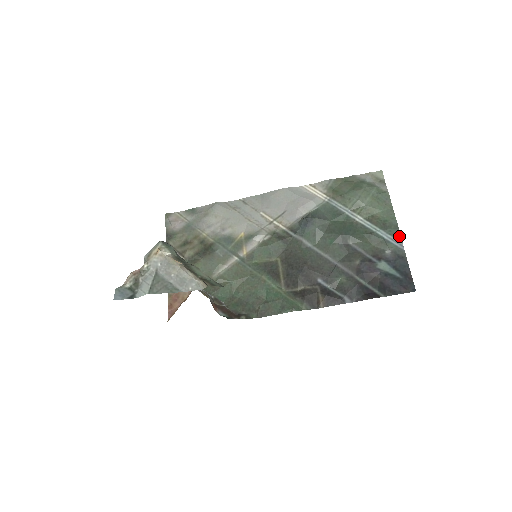
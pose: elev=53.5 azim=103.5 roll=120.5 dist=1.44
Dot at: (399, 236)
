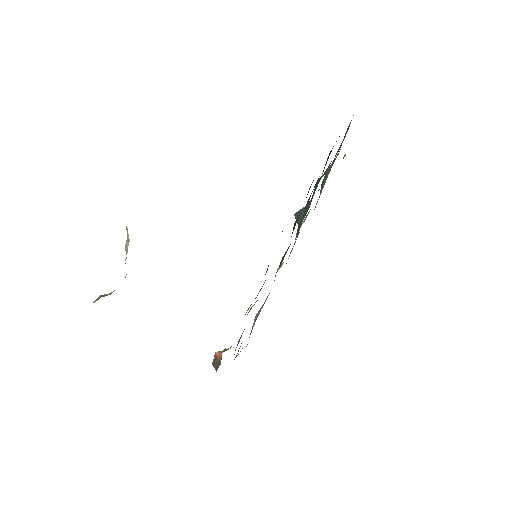
Dot at: occluded
